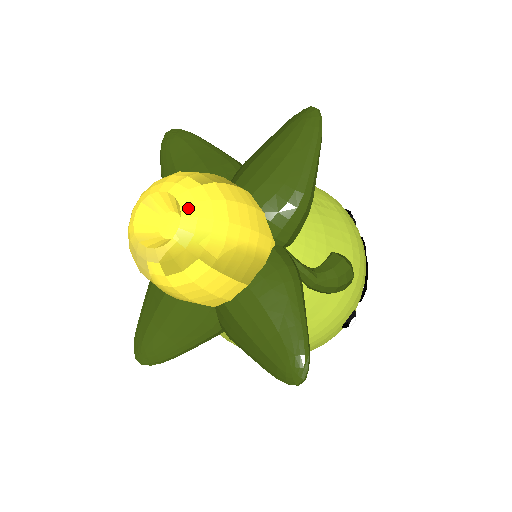
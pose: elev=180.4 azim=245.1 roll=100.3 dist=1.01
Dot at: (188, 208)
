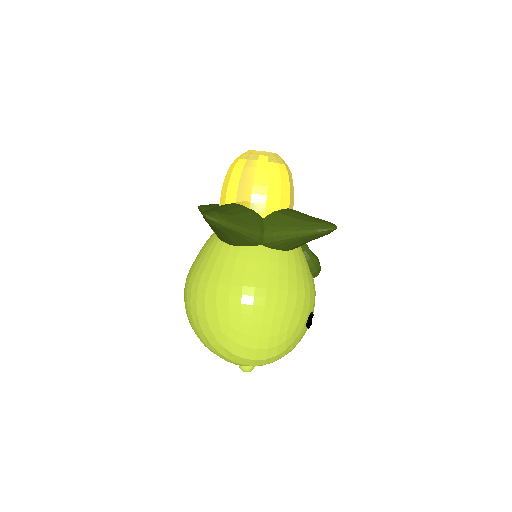
Dot at: occluded
